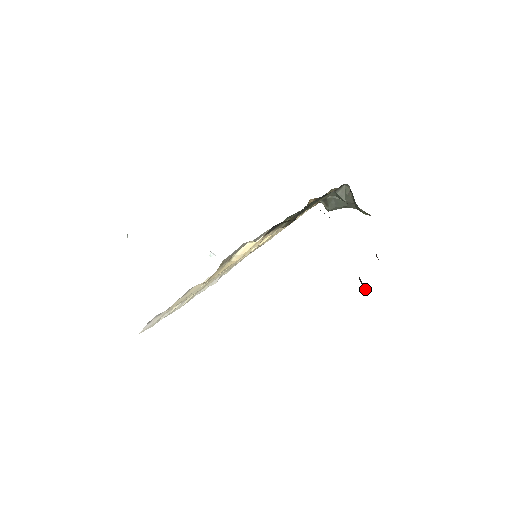
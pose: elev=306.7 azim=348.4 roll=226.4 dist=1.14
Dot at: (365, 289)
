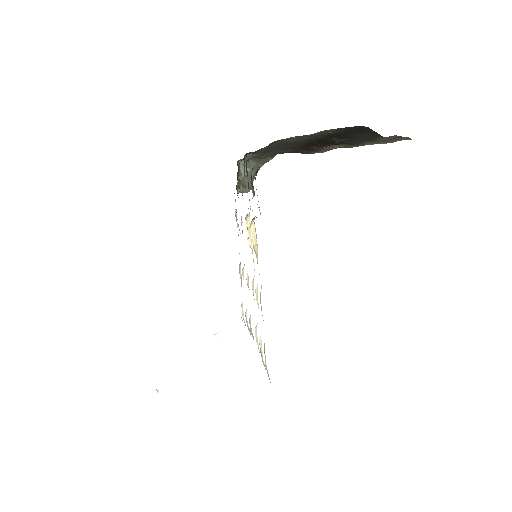
Dot at: (346, 139)
